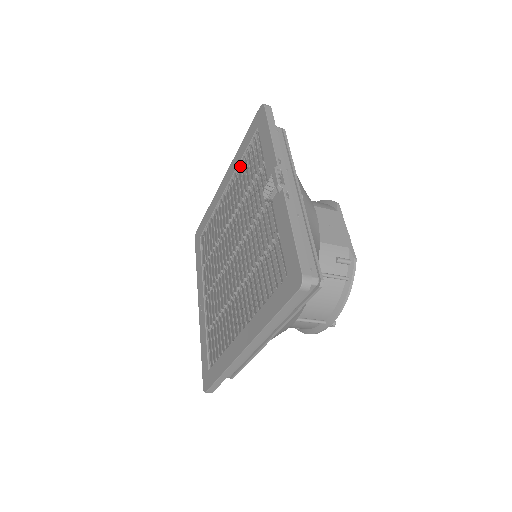
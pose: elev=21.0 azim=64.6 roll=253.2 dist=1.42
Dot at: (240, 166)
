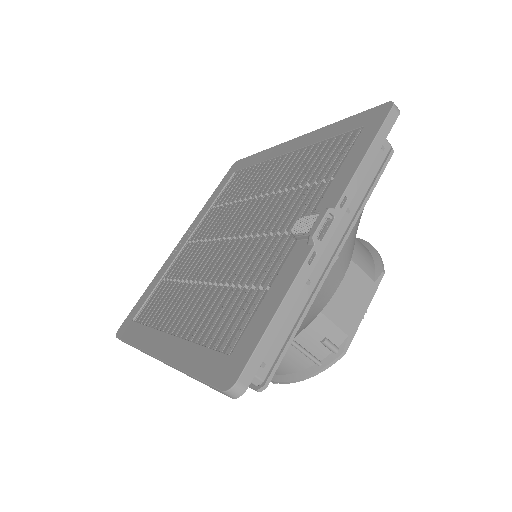
Dot at: (316, 147)
